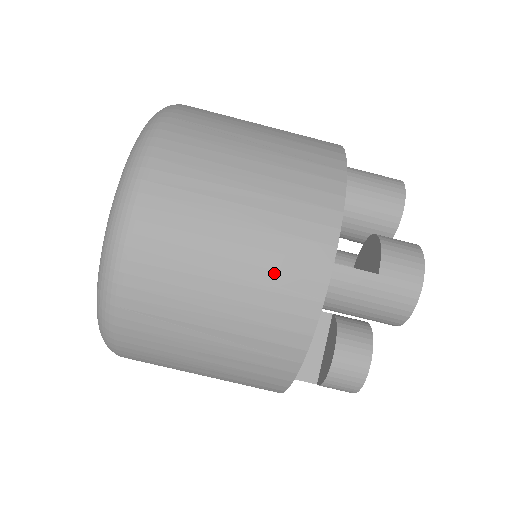
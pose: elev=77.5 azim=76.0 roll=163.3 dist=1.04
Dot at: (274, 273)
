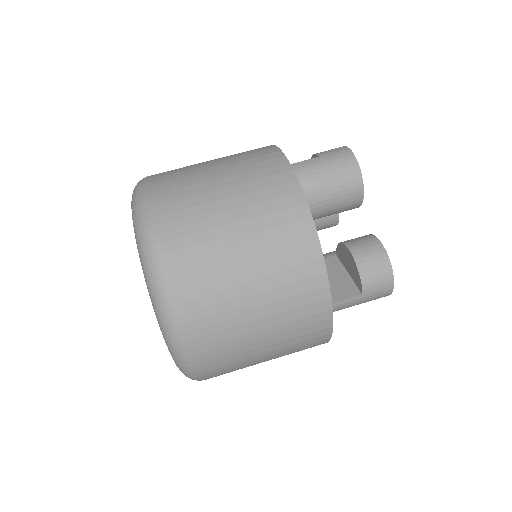
Dot at: (251, 172)
